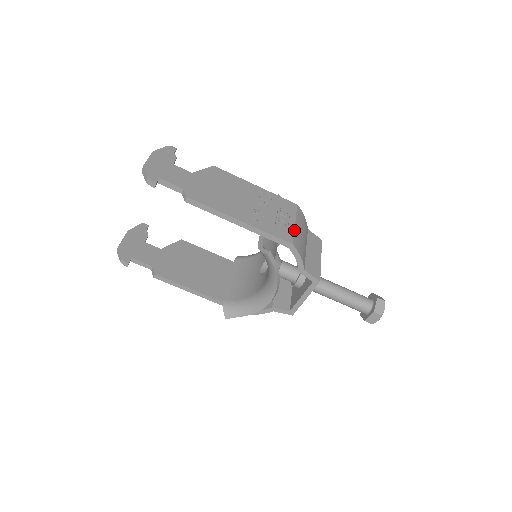
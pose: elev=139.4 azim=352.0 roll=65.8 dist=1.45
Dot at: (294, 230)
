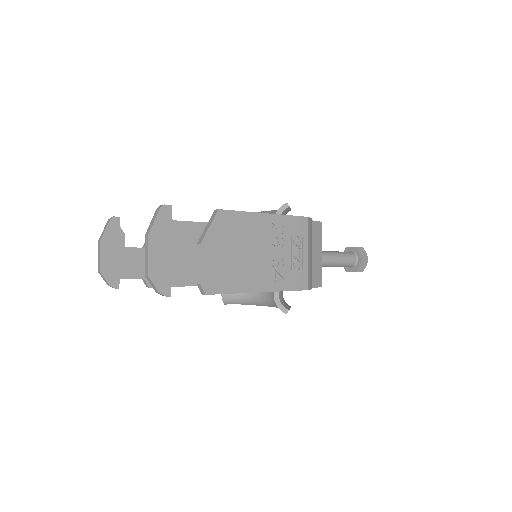
Dot at: (308, 266)
